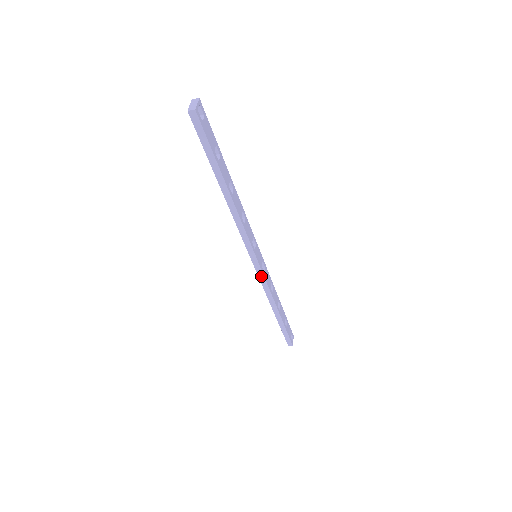
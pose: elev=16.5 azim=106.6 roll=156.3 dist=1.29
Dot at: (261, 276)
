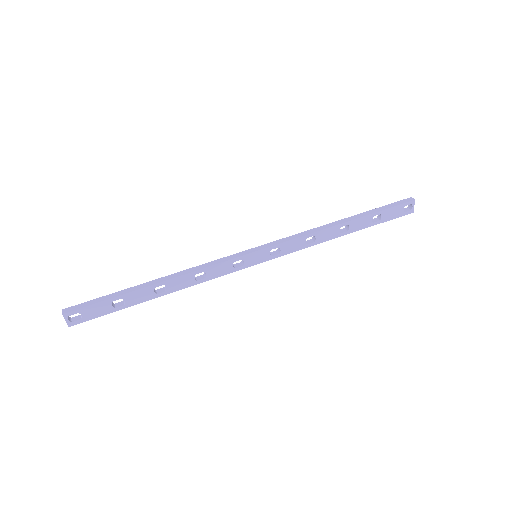
Dot at: (280, 254)
